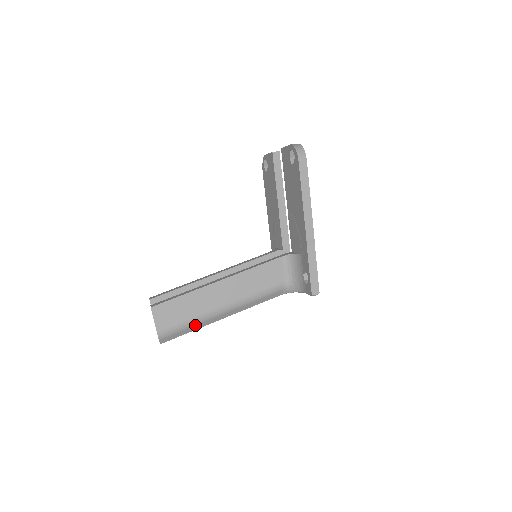
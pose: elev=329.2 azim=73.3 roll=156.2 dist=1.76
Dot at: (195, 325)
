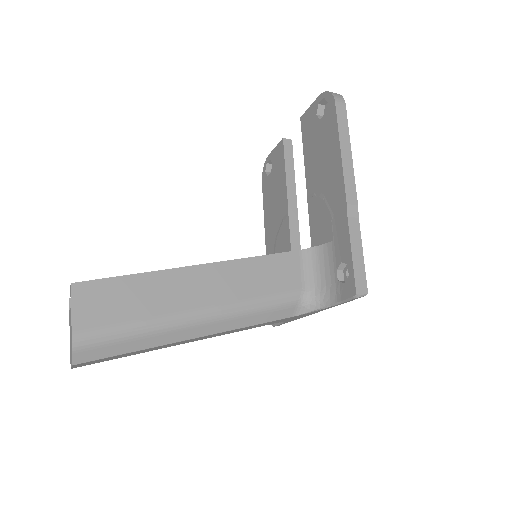
Dot at: (146, 336)
